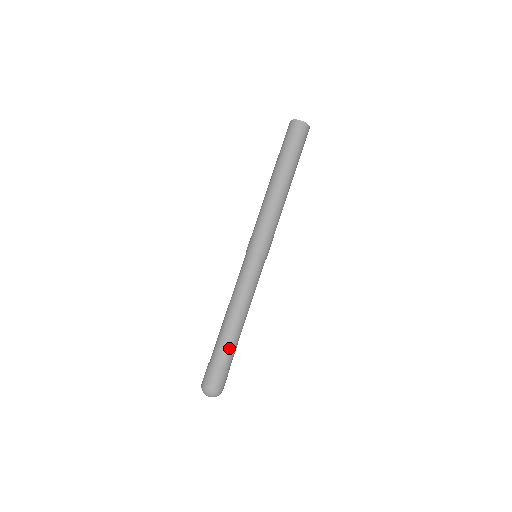
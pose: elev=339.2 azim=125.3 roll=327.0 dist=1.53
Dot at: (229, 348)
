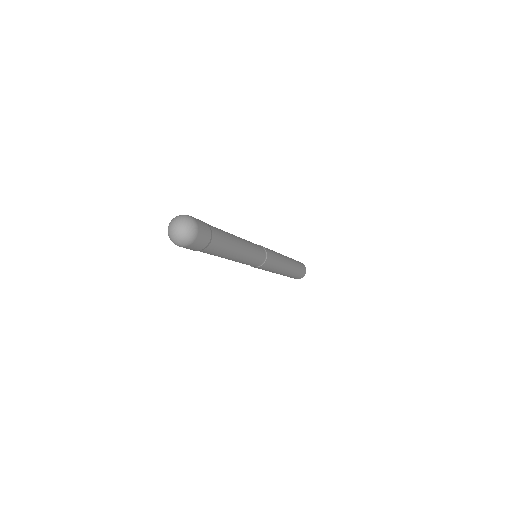
Dot at: (220, 230)
